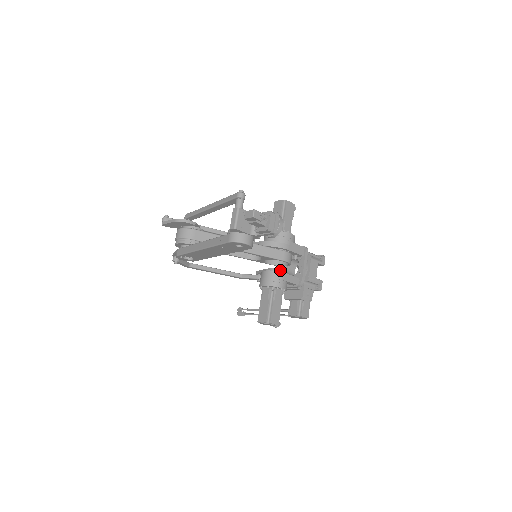
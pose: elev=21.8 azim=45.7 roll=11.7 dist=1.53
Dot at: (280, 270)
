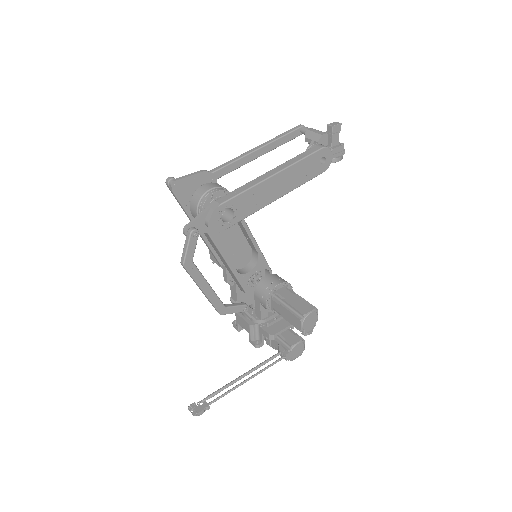
Dot at: occluded
